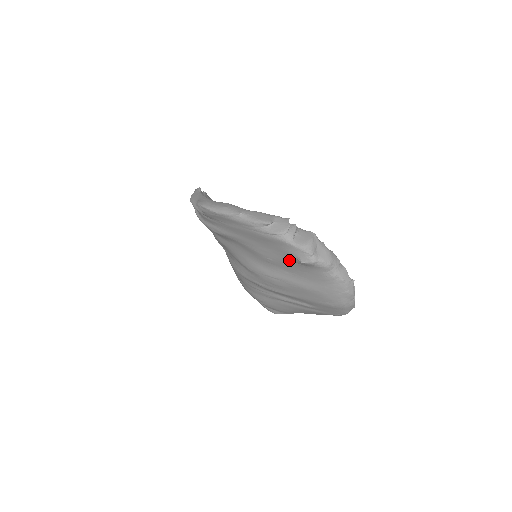
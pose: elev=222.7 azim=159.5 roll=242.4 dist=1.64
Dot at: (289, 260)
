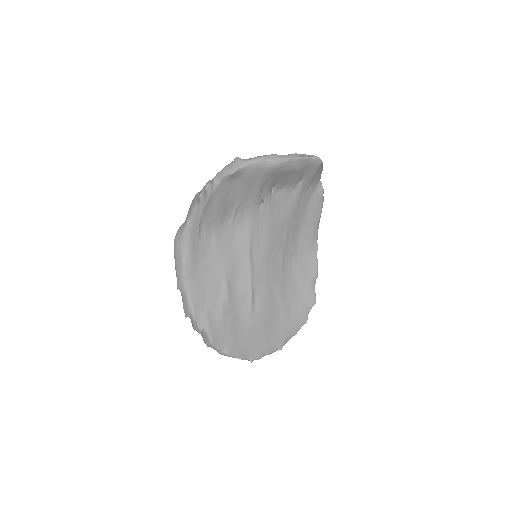
Dot at: occluded
